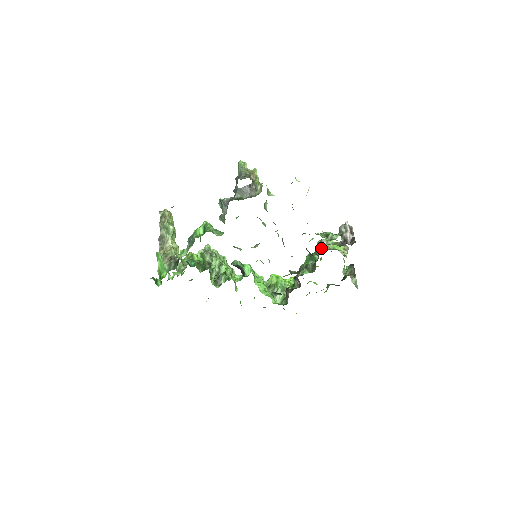
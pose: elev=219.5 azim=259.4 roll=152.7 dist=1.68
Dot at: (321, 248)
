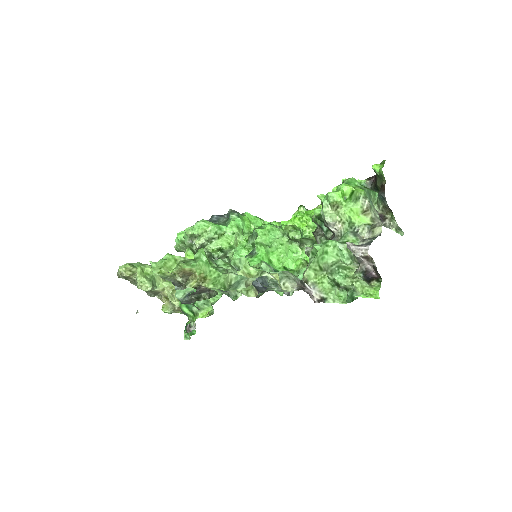
Dot at: (331, 231)
